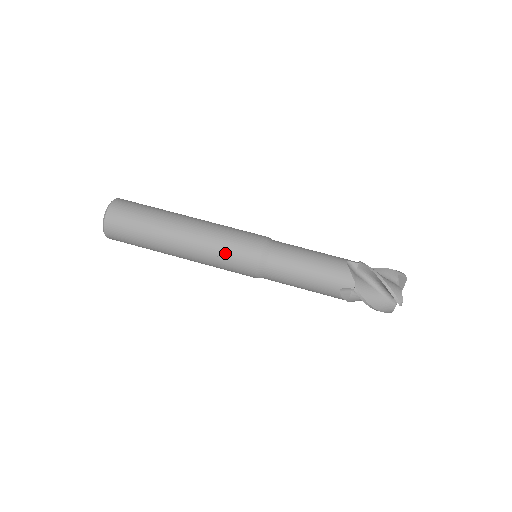
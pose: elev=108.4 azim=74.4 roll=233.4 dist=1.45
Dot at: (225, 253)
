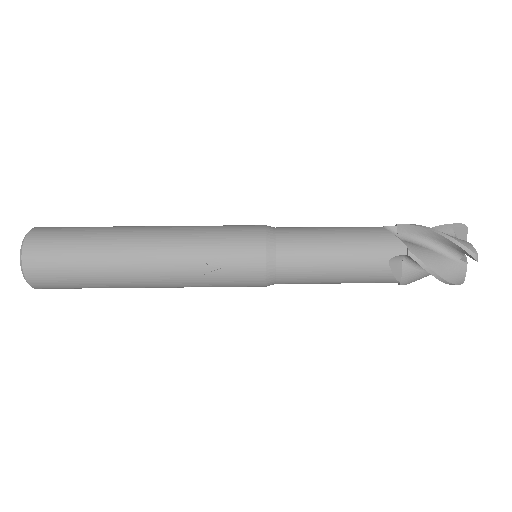
Dot at: (213, 253)
